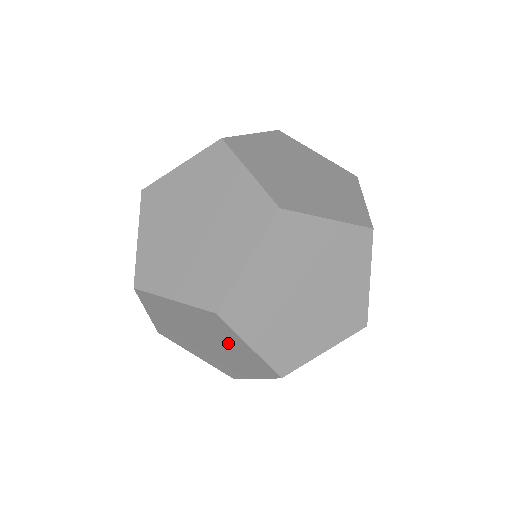
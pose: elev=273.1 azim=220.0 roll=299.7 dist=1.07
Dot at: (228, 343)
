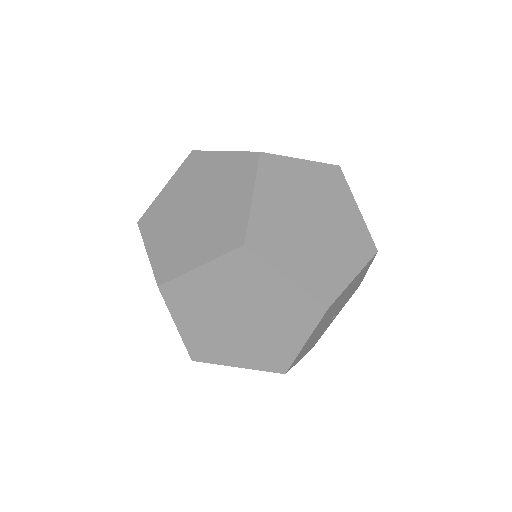
Dot at: occluded
